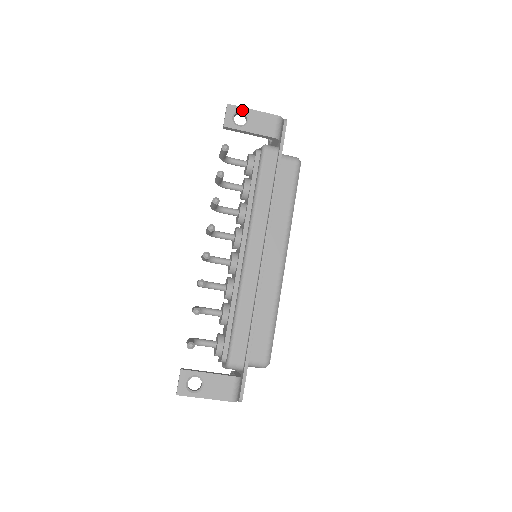
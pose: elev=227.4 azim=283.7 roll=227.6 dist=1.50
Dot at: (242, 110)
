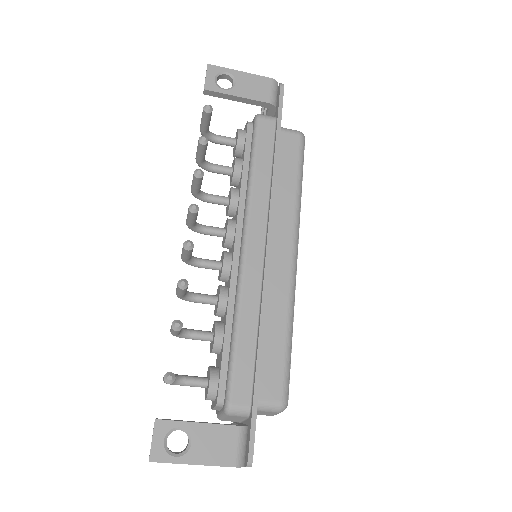
Dot at: (227, 71)
